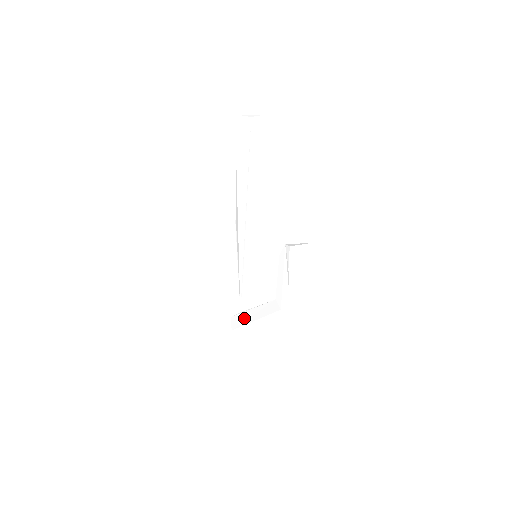
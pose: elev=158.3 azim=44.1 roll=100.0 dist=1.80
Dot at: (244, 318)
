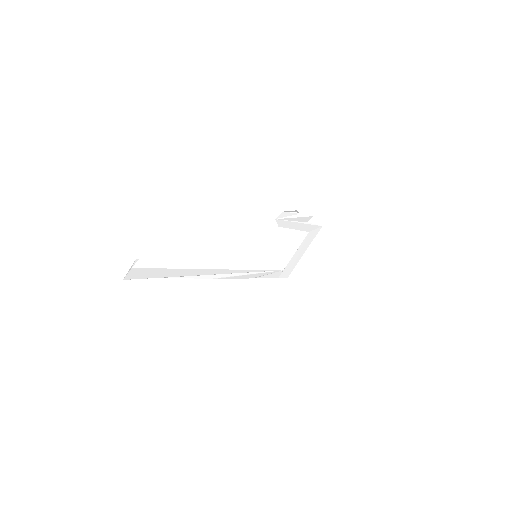
Dot at: (290, 266)
